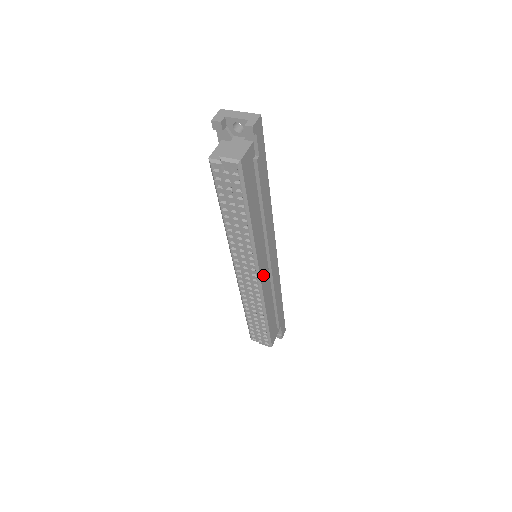
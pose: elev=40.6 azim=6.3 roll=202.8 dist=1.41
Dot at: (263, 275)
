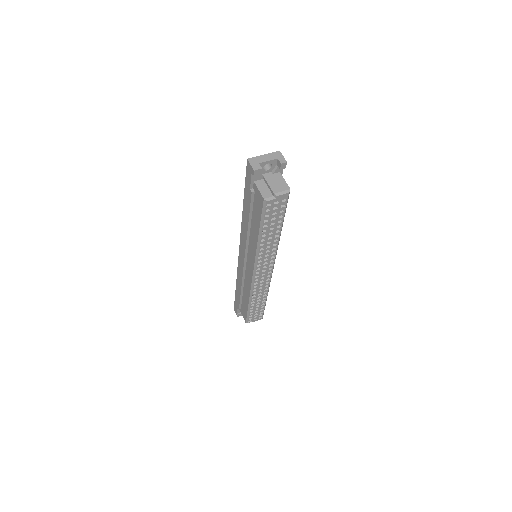
Dot at: occluded
